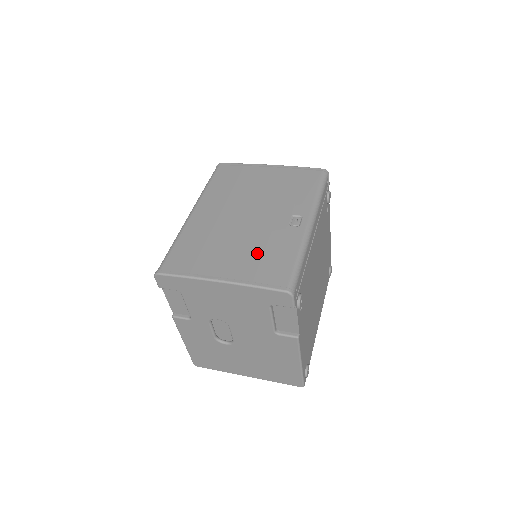
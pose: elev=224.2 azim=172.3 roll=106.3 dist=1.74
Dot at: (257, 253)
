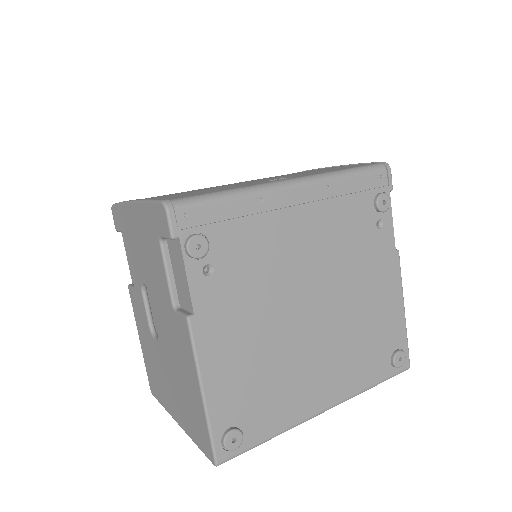
Dot at: occluded
